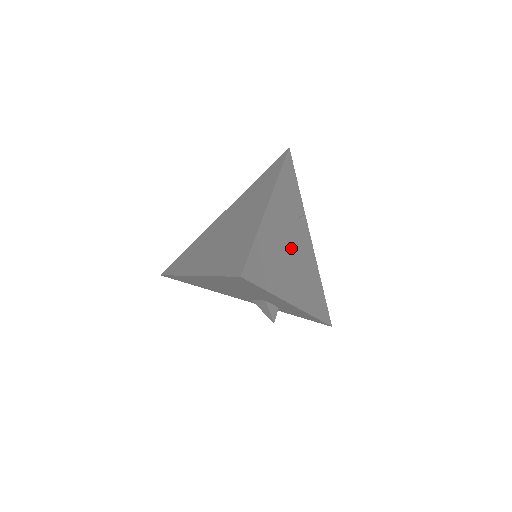
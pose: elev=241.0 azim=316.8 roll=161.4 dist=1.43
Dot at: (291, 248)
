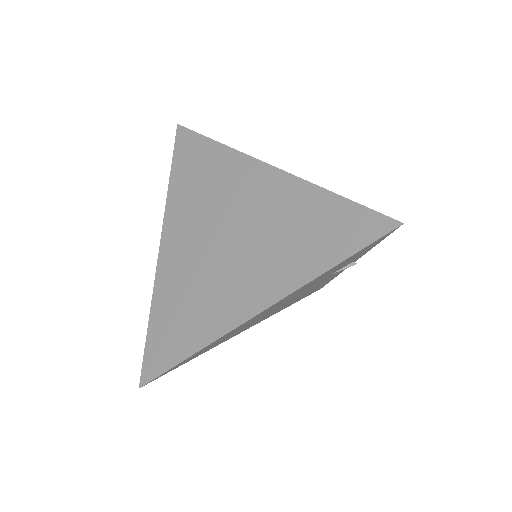
Dot at: occluded
